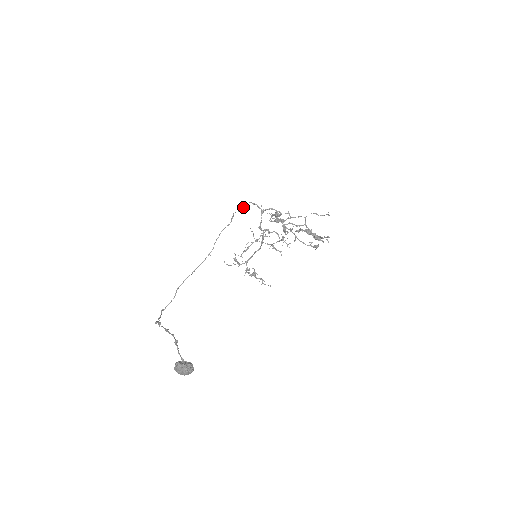
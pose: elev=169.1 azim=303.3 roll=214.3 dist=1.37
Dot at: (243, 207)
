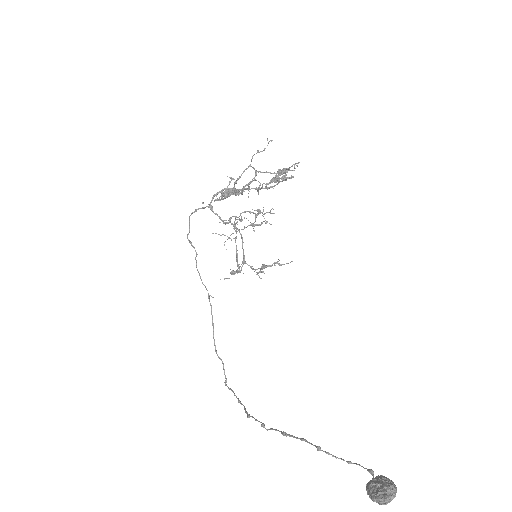
Dot at: (189, 224)
